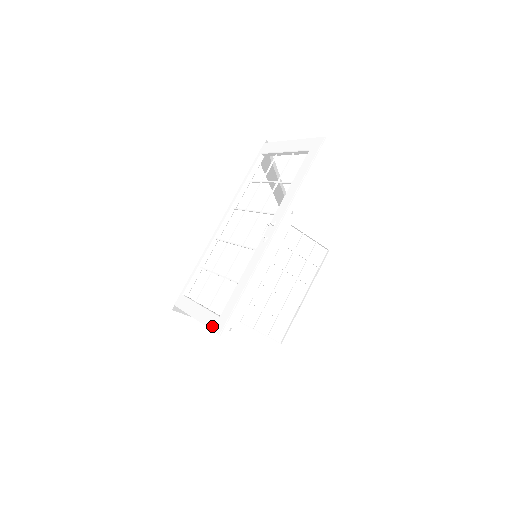
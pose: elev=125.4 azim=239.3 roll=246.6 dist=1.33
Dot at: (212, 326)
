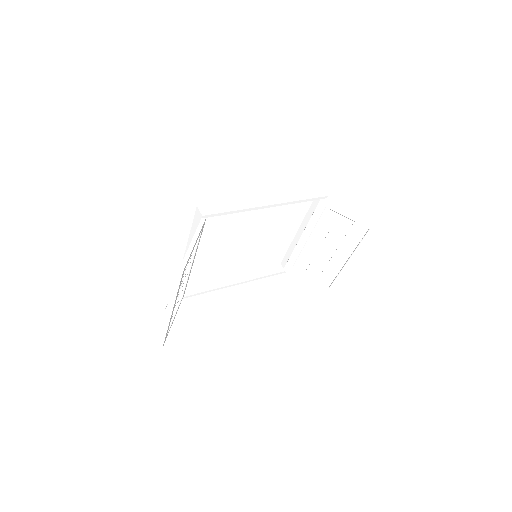
Dot at: occluded
